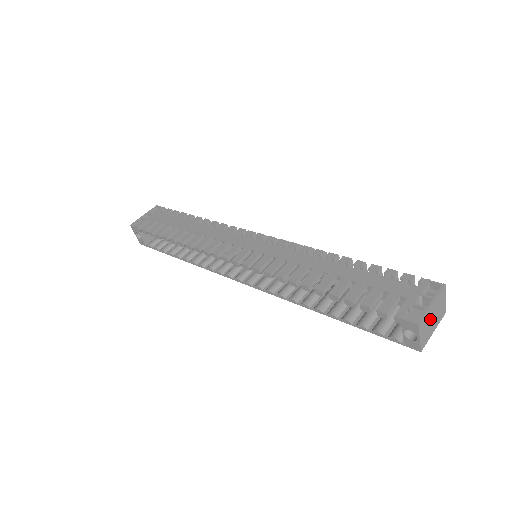
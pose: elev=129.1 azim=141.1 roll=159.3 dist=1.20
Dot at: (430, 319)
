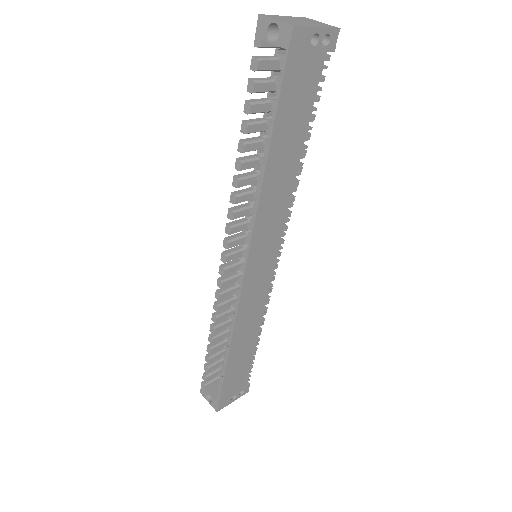
Dot at: (292, 20)
